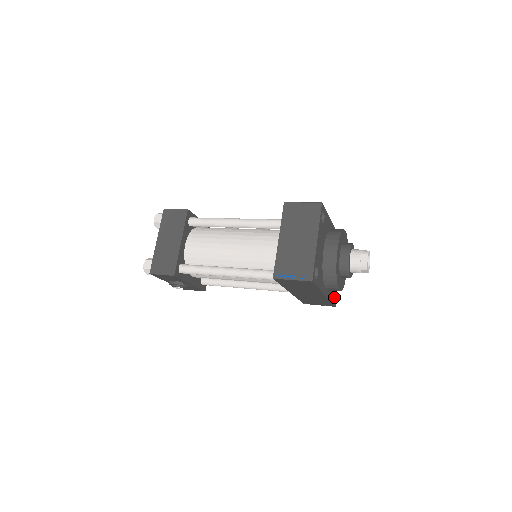
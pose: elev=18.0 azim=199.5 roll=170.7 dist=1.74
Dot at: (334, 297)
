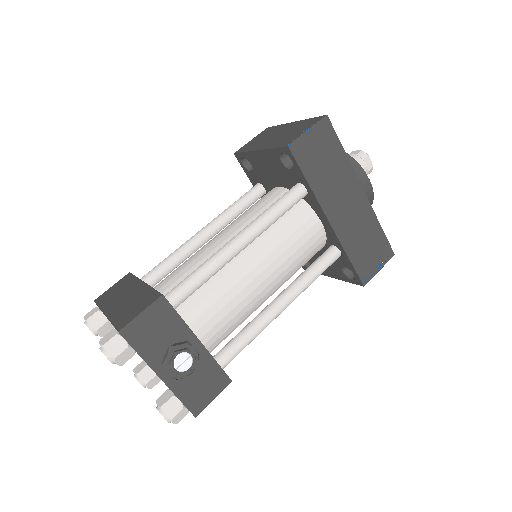
Dot at: occluded
